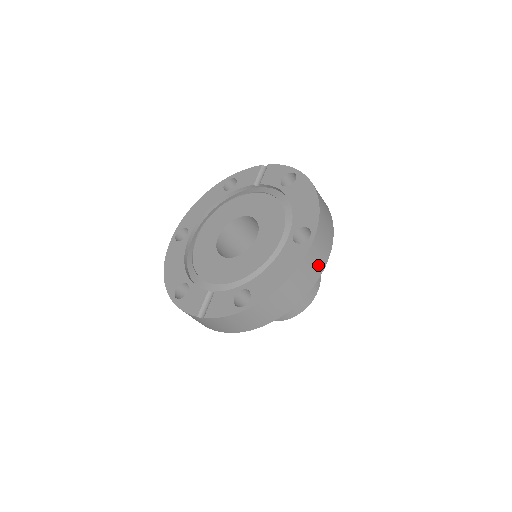
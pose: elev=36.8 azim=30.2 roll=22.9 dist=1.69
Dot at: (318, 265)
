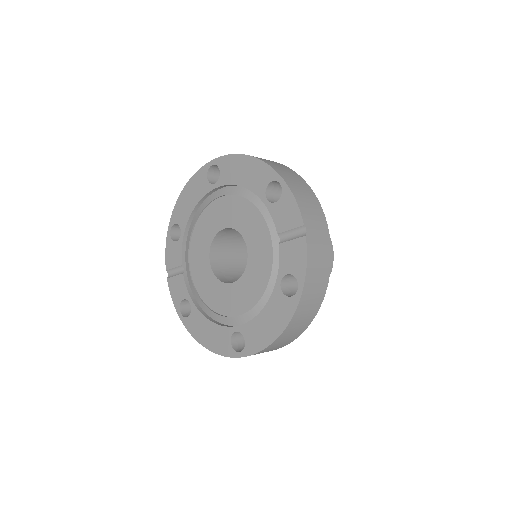
Dot at: occluded
